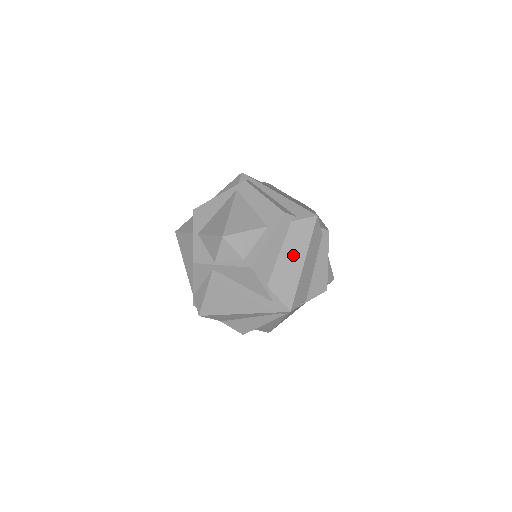
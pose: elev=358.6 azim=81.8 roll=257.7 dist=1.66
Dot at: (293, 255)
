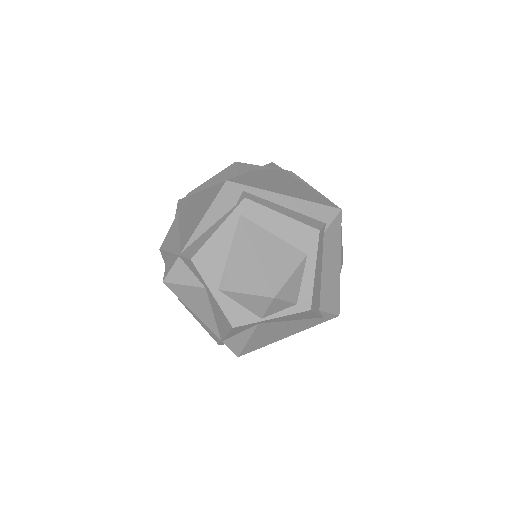
Dot at: (331, 265)
